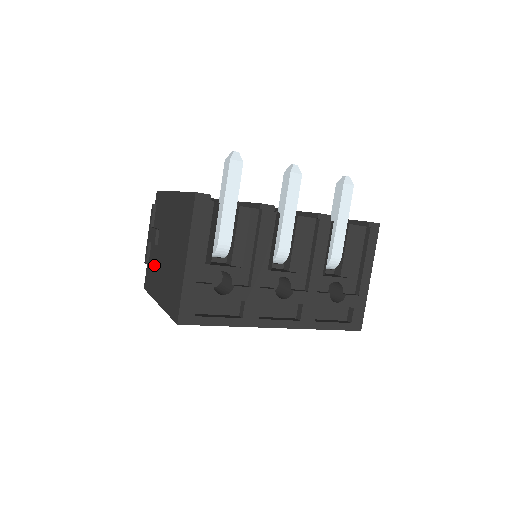
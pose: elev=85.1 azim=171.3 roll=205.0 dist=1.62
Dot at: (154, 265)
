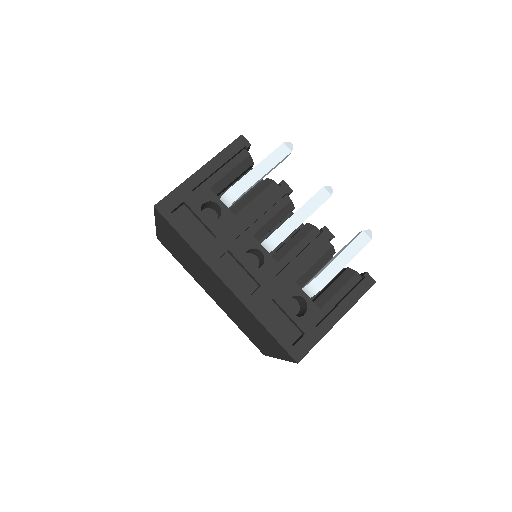
Dot at: occluded
